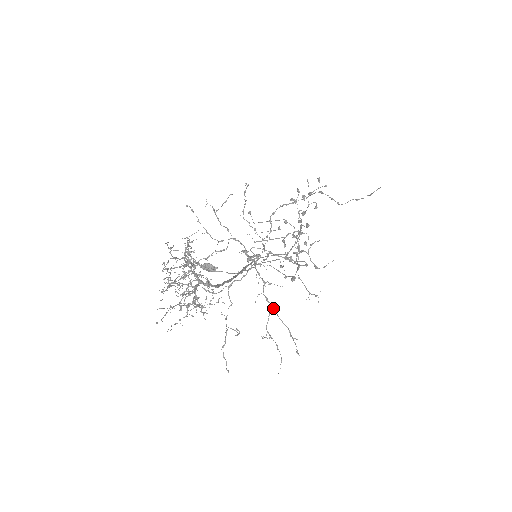
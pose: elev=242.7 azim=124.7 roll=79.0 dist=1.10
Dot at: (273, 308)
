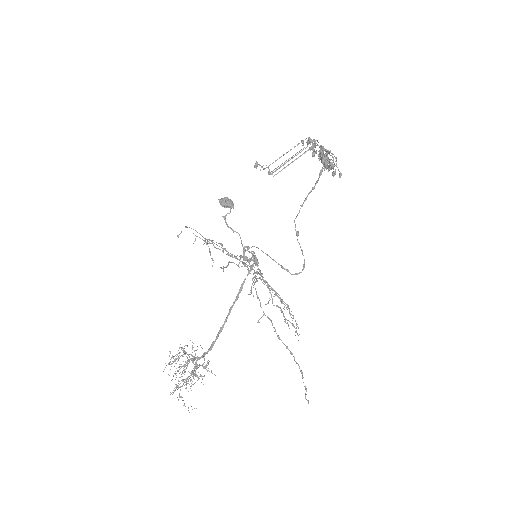
Dot at: occluded
